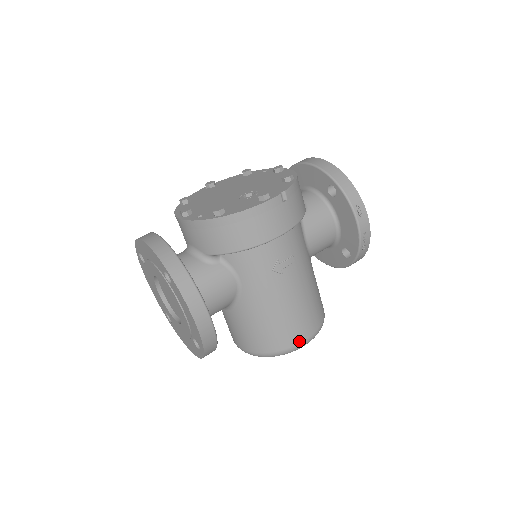
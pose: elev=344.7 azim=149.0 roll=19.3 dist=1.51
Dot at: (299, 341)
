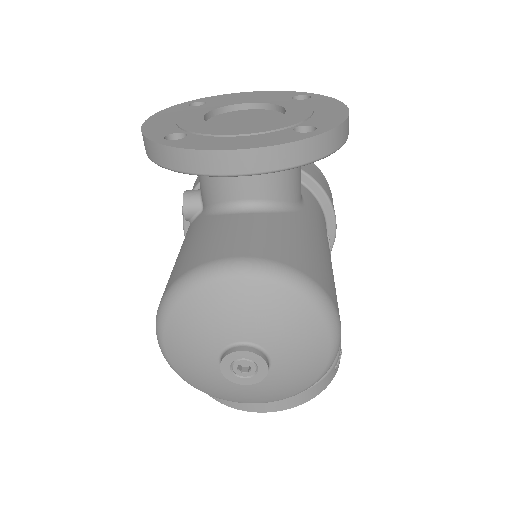
Dot at: (339, 319)
